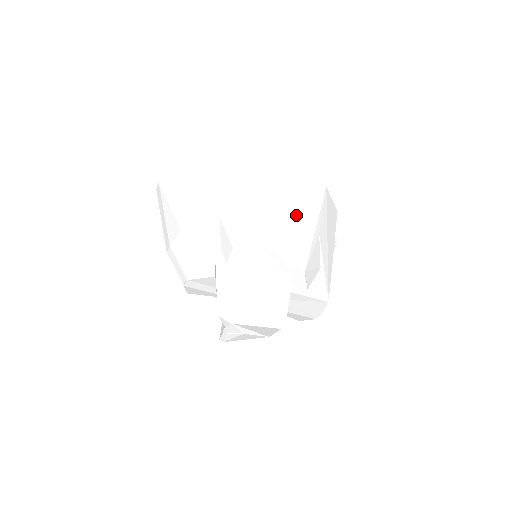
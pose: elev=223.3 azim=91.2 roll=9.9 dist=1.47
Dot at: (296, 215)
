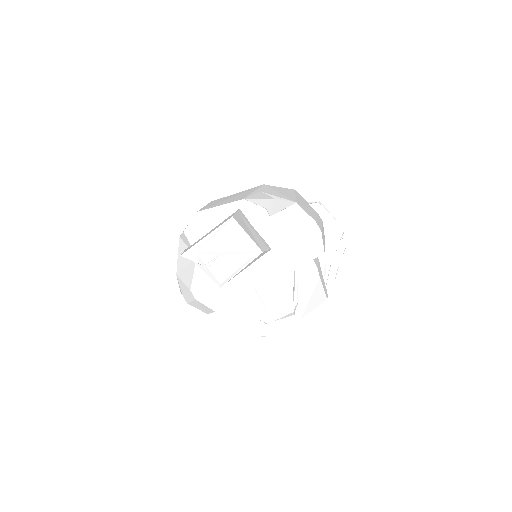
Dot at: (232, 197)
